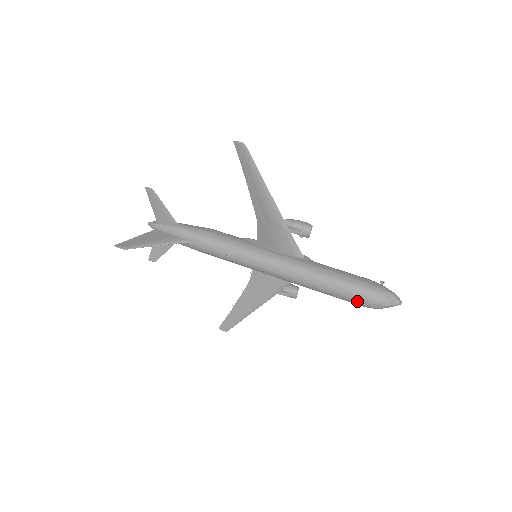
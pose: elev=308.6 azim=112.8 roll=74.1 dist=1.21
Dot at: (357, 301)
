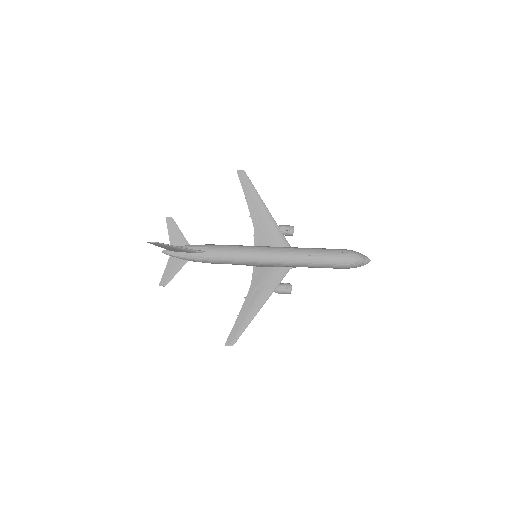
Dot at: (341, 259)
